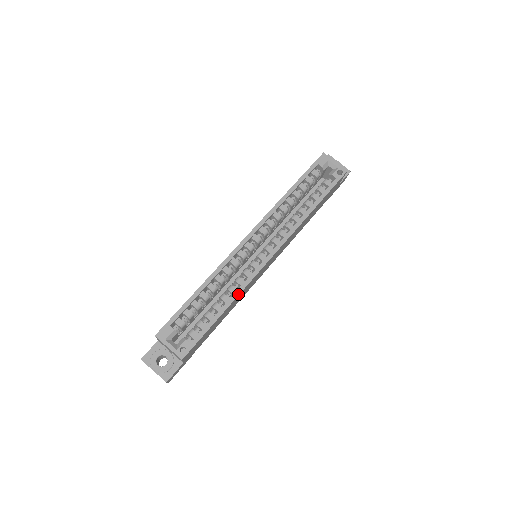
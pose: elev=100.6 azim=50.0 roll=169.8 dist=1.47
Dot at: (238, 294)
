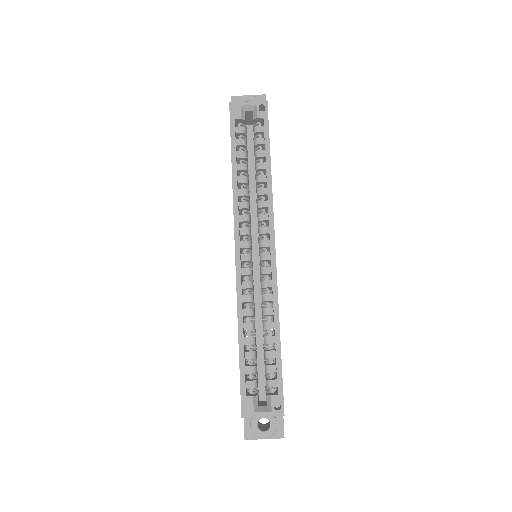
Dot at: (277, 312)
